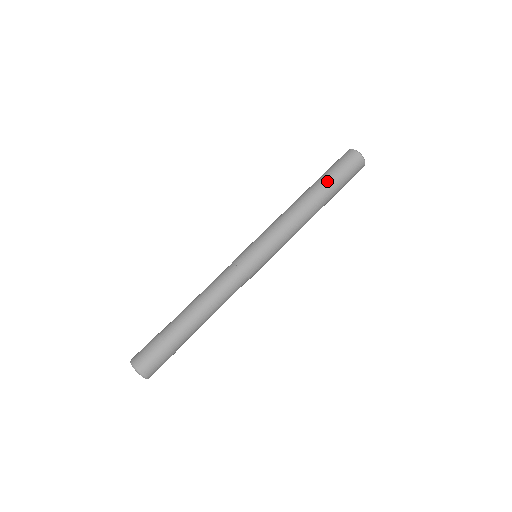
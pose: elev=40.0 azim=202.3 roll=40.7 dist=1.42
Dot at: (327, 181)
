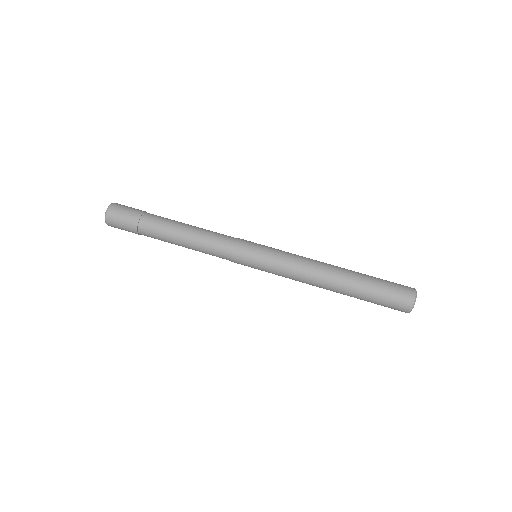
Dot at: (365, 275)
